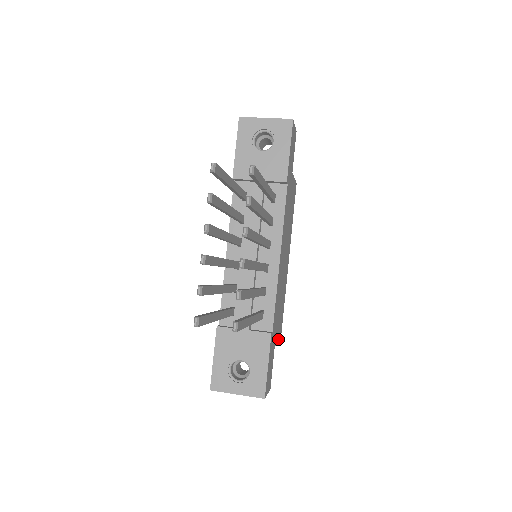
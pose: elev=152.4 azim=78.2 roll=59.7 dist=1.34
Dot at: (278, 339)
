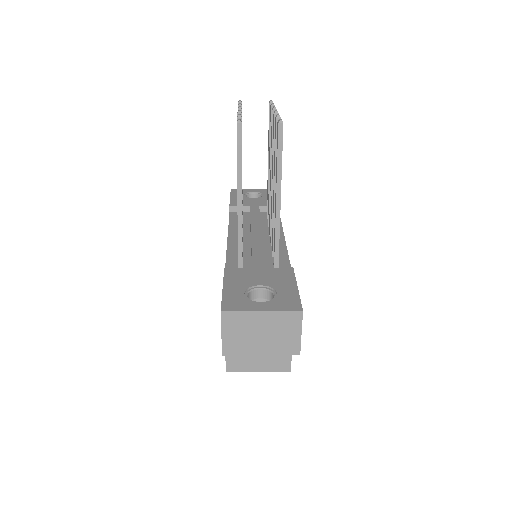
Dot at: occluded
